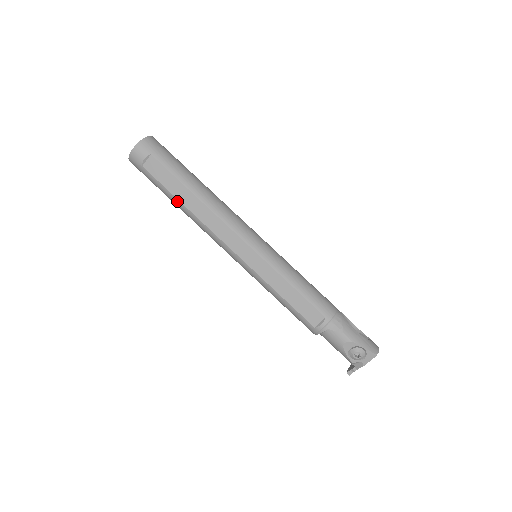
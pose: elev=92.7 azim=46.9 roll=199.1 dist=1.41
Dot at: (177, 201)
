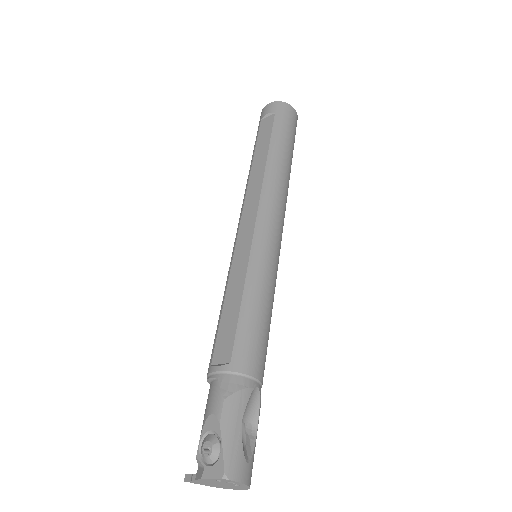
Dot at: (252, 159)
